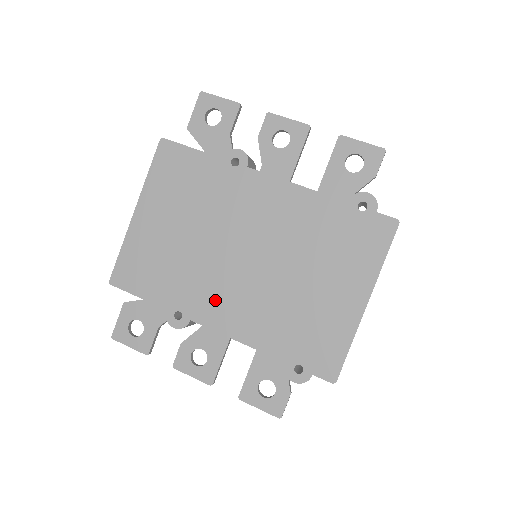
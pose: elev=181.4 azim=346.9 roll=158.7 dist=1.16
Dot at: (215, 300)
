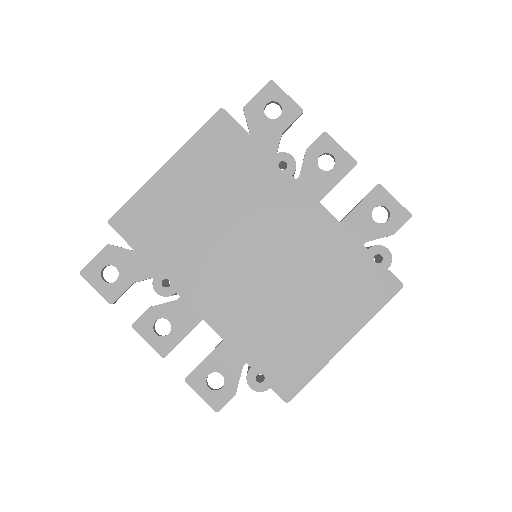
Dot at: (209, 284)
